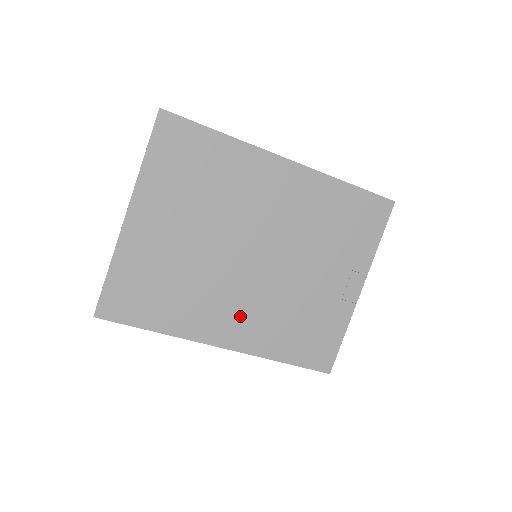
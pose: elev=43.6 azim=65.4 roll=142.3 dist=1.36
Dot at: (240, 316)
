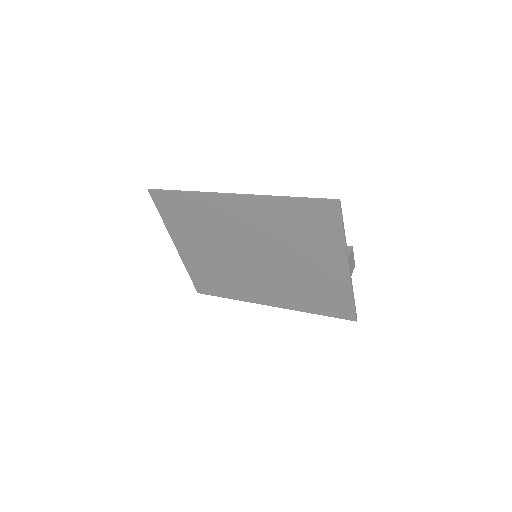
Dot at: (269, 290)
